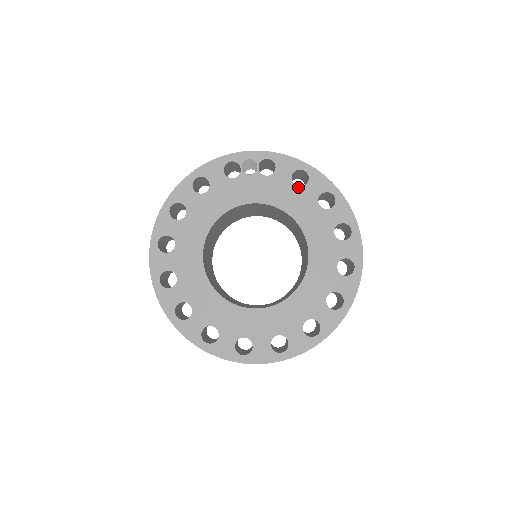
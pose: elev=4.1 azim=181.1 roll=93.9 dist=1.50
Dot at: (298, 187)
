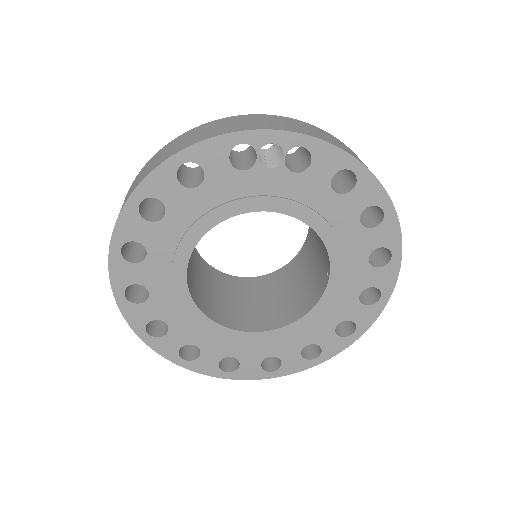
Dot at: (337, 194)
